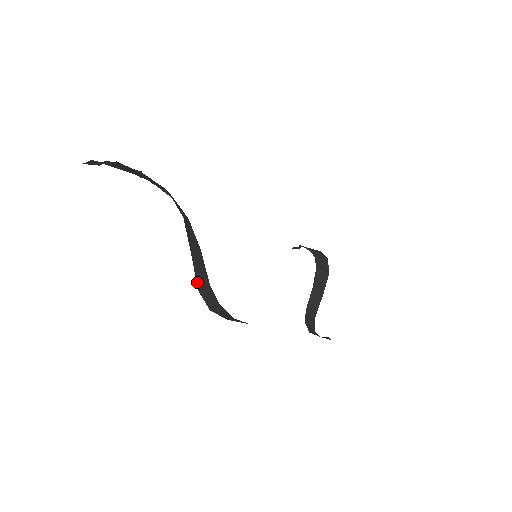
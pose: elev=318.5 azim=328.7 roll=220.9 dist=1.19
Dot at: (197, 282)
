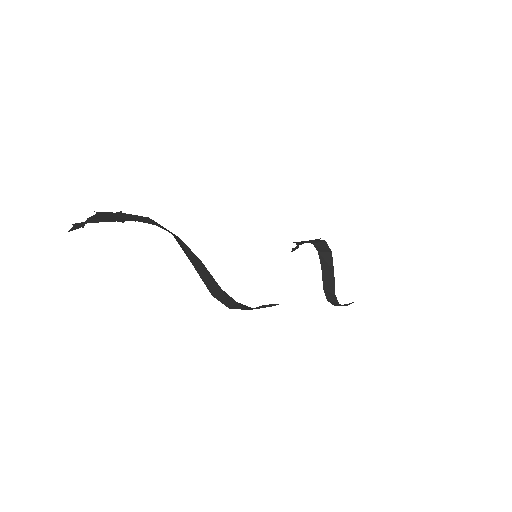
Dot at: (208, 288)
